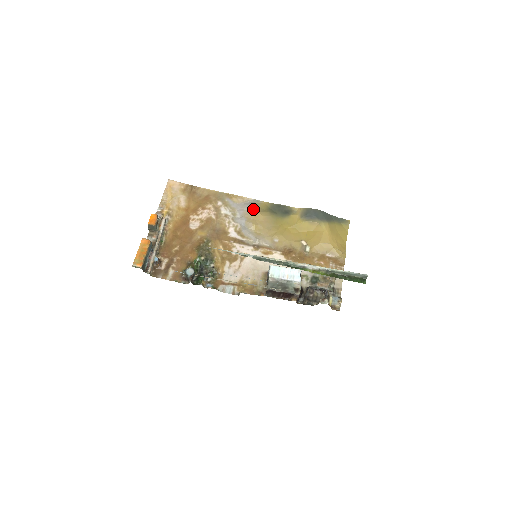
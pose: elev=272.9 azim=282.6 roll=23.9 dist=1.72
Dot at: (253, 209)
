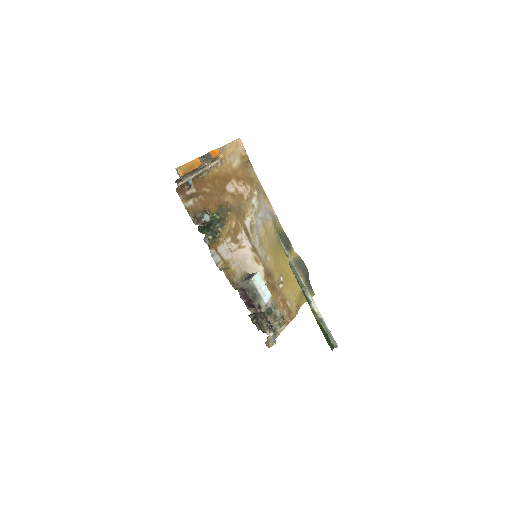
Dot at: (272, 221)
